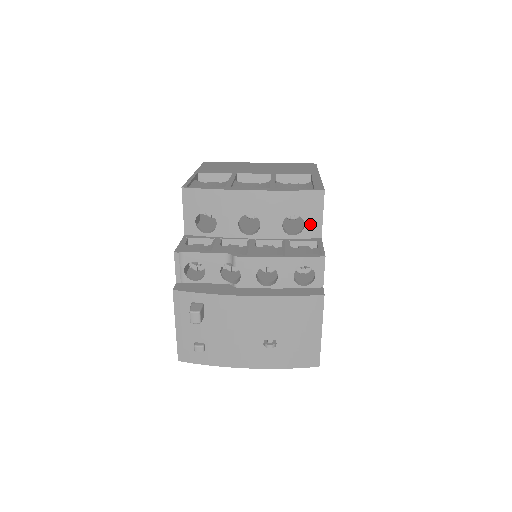
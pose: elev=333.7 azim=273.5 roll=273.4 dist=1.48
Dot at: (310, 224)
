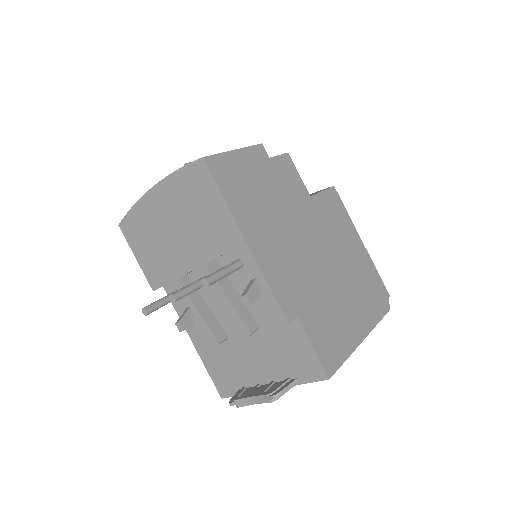
Dot at: occluded
